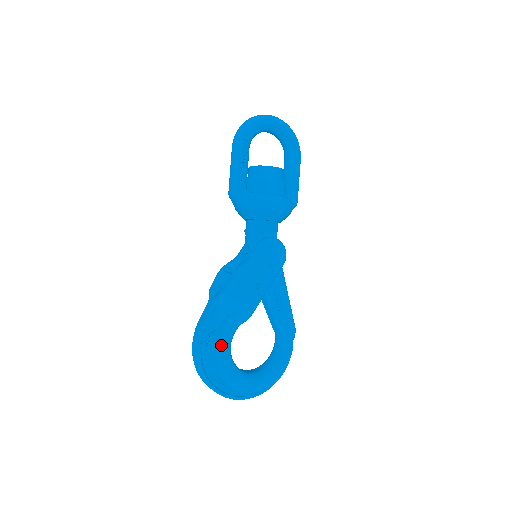
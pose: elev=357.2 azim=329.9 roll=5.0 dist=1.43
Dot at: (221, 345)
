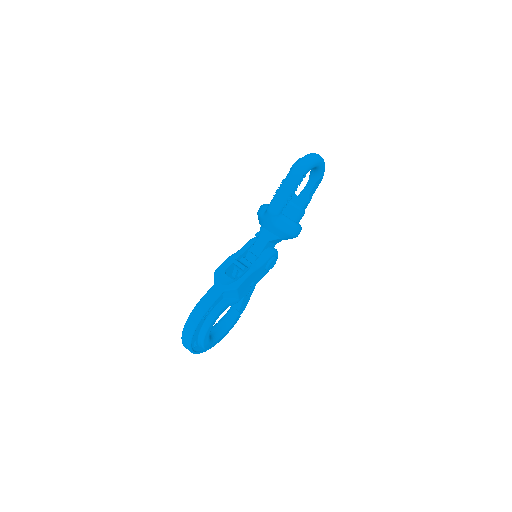
Dot at: (213, 321)
